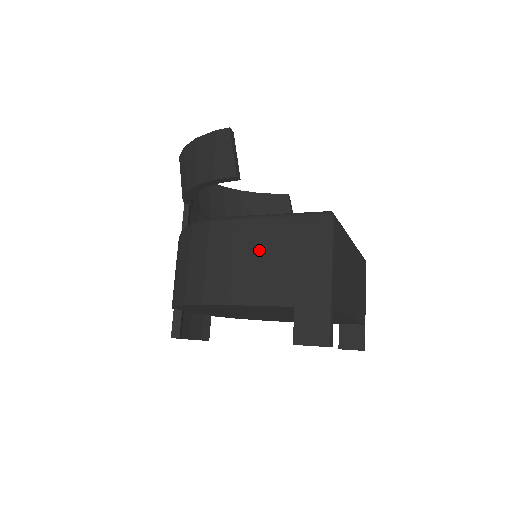
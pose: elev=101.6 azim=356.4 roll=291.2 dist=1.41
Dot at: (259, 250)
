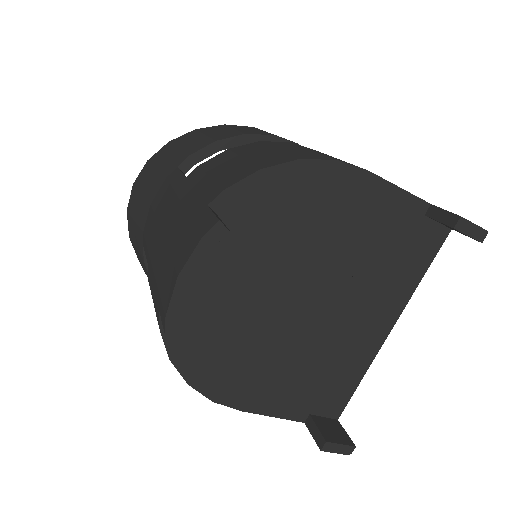
Dot at: occluded
